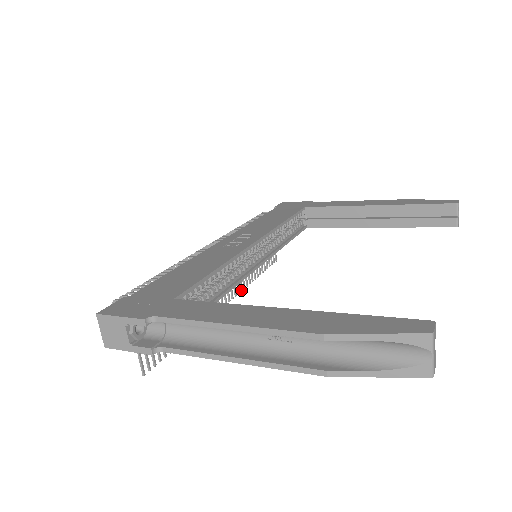
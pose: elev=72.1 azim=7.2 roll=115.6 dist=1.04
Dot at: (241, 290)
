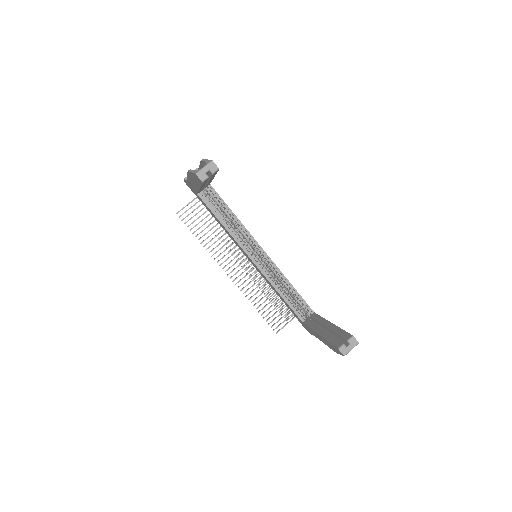
Dot at: (241, 290)
